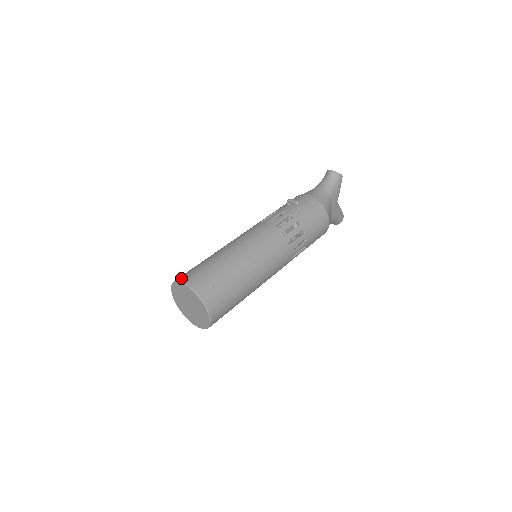
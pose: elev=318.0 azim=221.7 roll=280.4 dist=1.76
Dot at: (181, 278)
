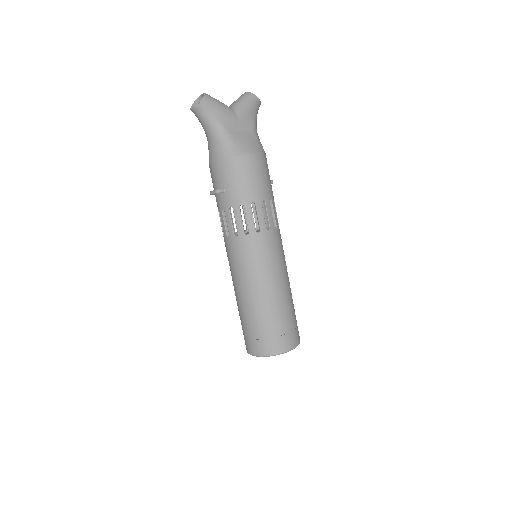
Dot at: (247, 350)
